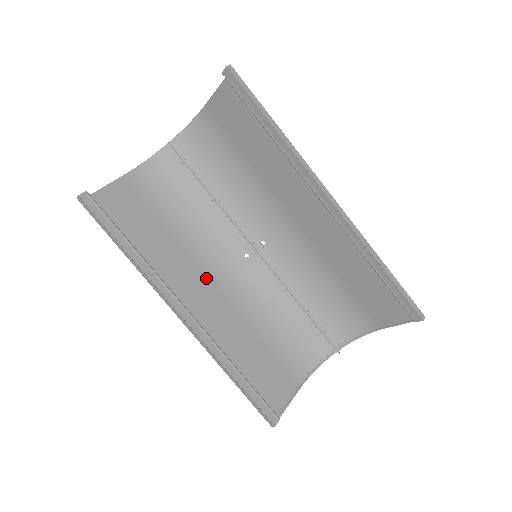
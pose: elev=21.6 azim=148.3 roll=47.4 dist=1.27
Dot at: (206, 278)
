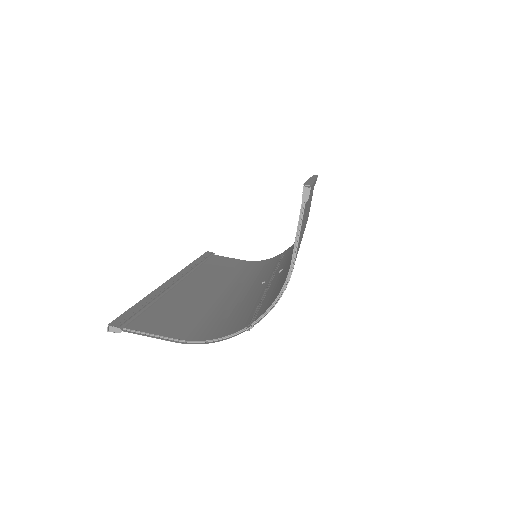
Dot at: (220, 285)
